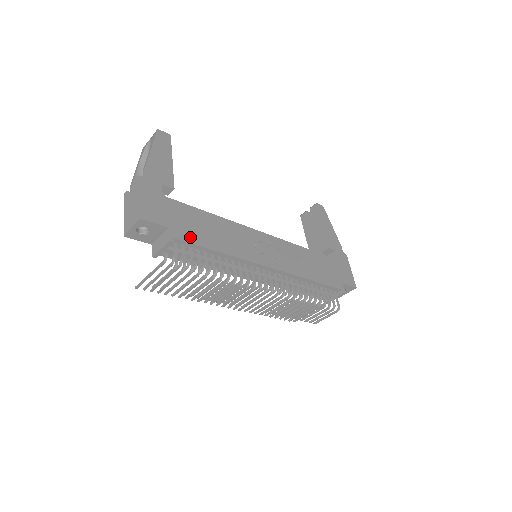
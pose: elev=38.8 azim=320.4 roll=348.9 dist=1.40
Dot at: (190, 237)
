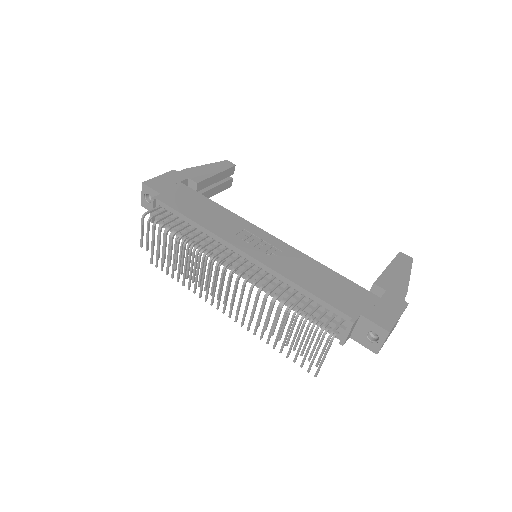
Dot at: (174, 204)
